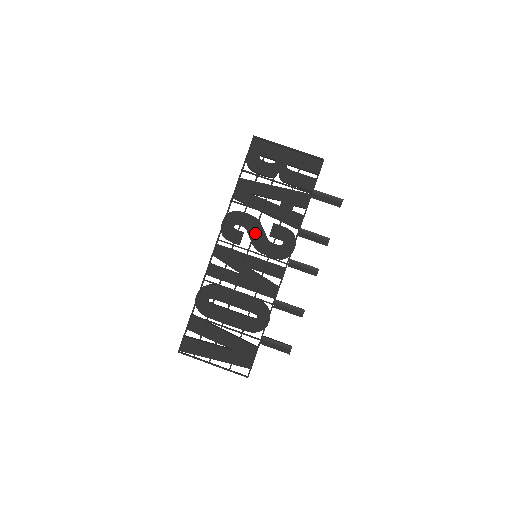
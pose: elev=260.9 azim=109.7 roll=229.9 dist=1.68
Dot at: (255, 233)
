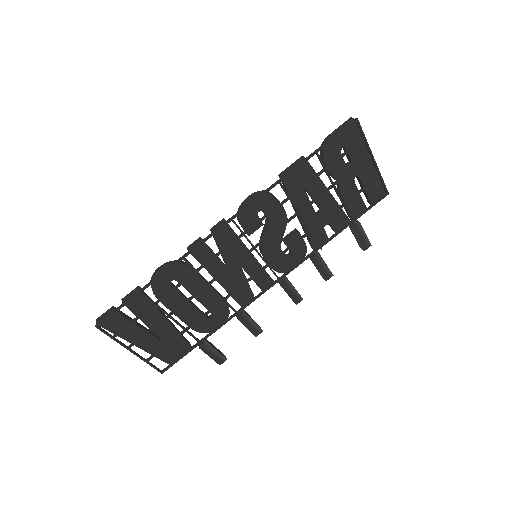
Dot at: (274, 232)
